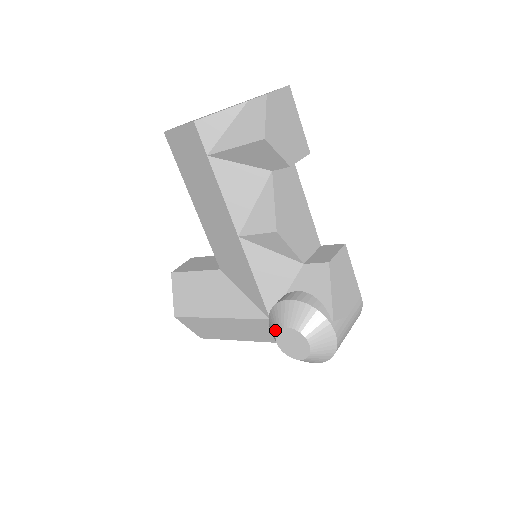
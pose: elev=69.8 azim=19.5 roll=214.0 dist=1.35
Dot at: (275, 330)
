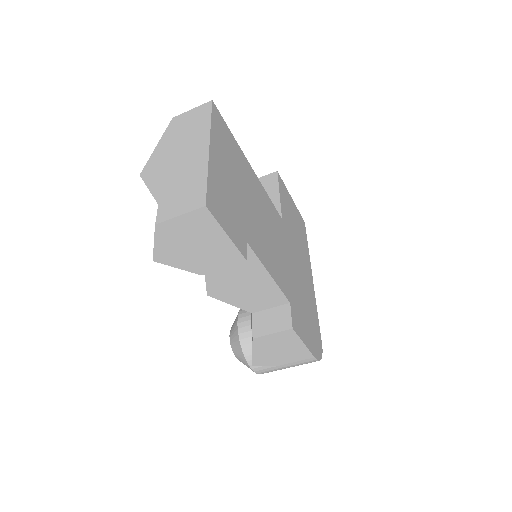
Dot at: occluded
